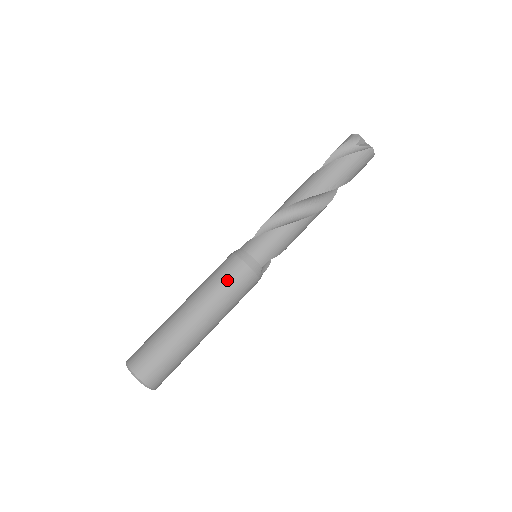
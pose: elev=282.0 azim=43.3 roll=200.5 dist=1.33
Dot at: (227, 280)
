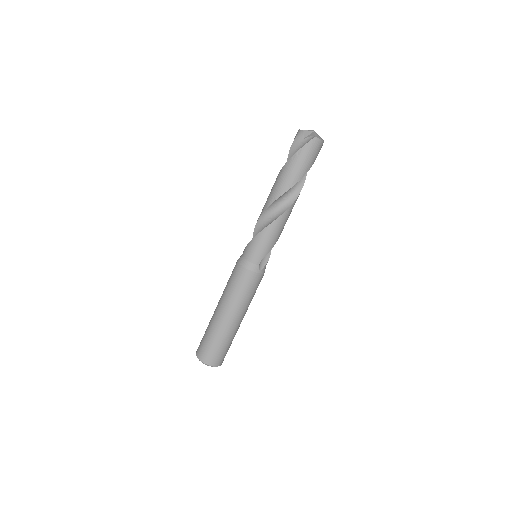
Dot at: (236, 283)
